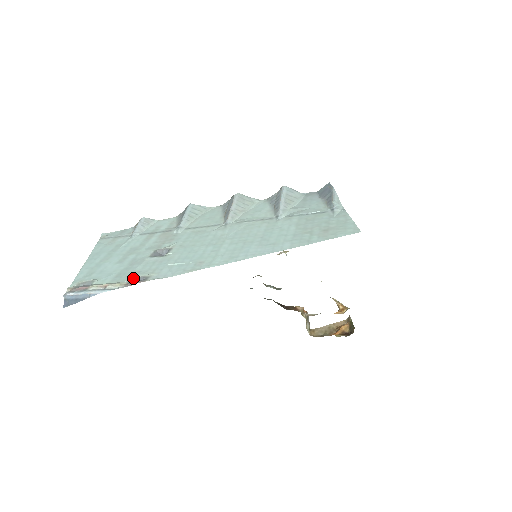
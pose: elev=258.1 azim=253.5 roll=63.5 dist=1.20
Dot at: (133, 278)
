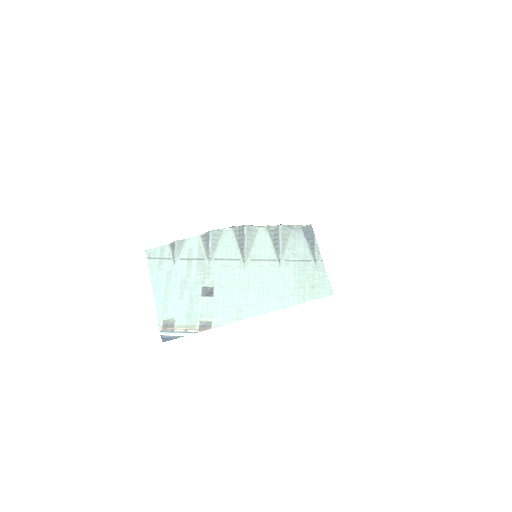
Dot at: (201, 322)
